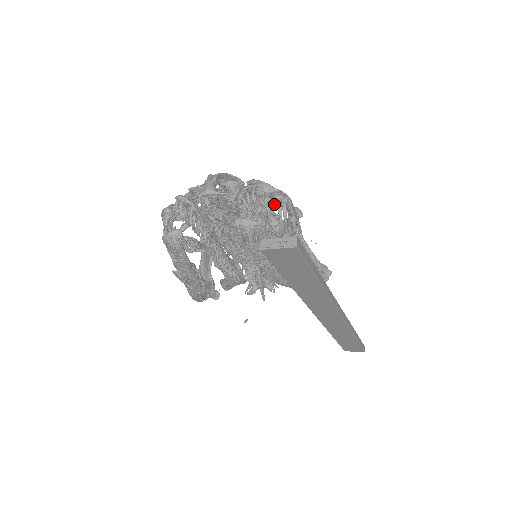
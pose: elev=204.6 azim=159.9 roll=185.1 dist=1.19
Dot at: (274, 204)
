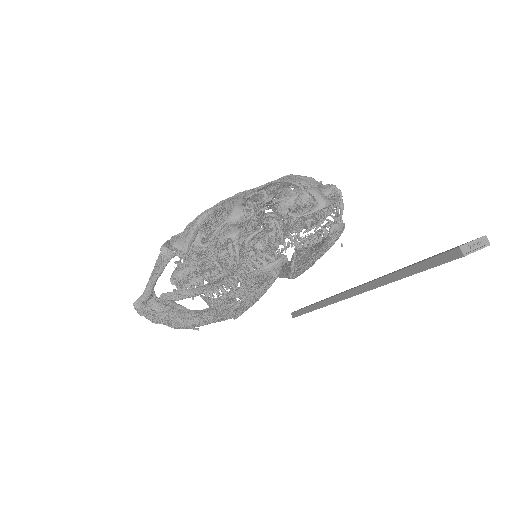
Dot at: occluded
